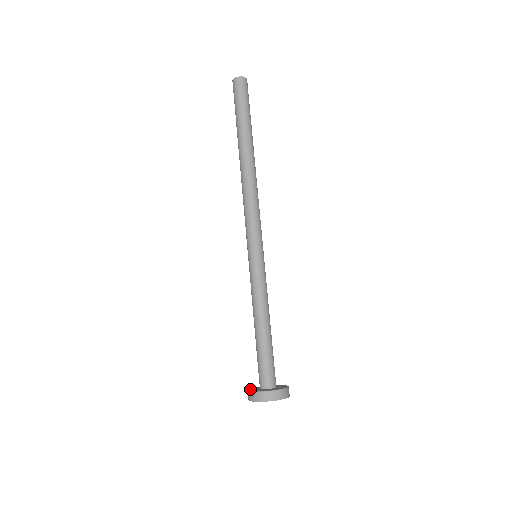
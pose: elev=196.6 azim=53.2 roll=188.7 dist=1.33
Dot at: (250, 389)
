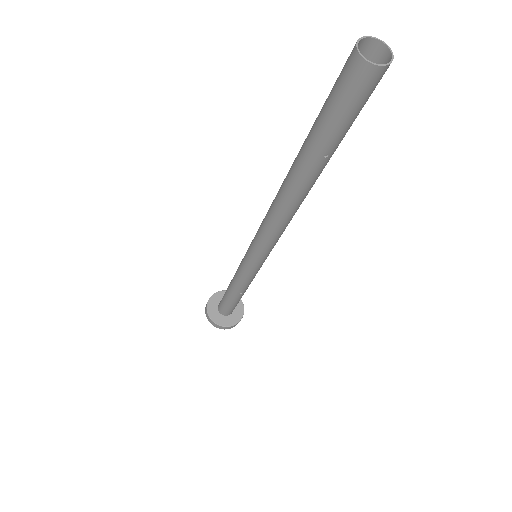
Dot at: (214, 320)
